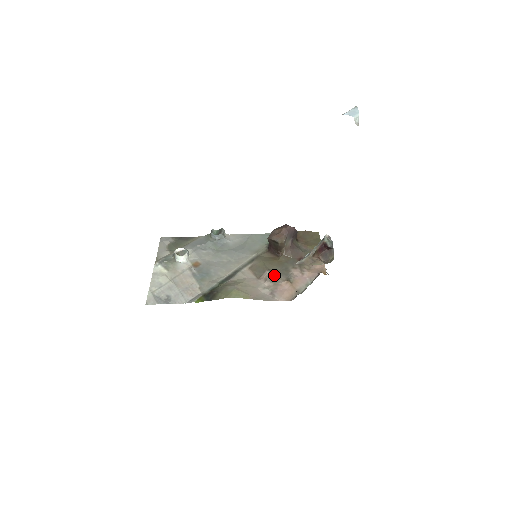
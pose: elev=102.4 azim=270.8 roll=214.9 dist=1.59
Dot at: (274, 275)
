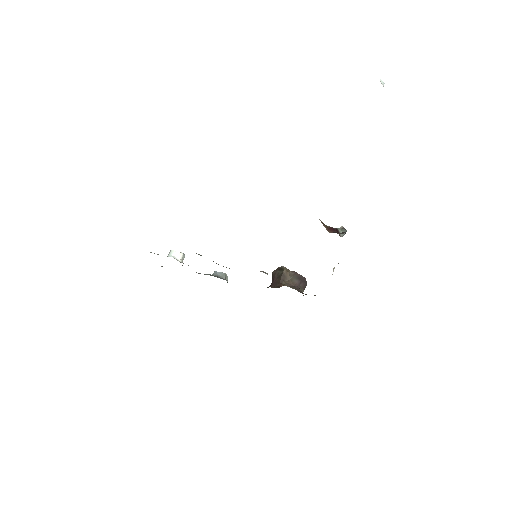
Dot at: occluded
